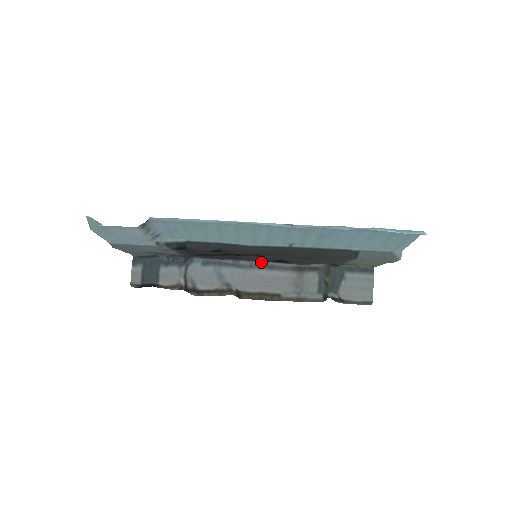
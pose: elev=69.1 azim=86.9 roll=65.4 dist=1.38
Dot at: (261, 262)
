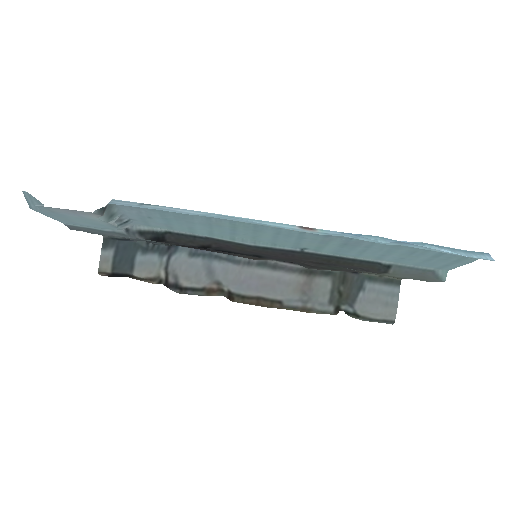
Dot at: occluded
